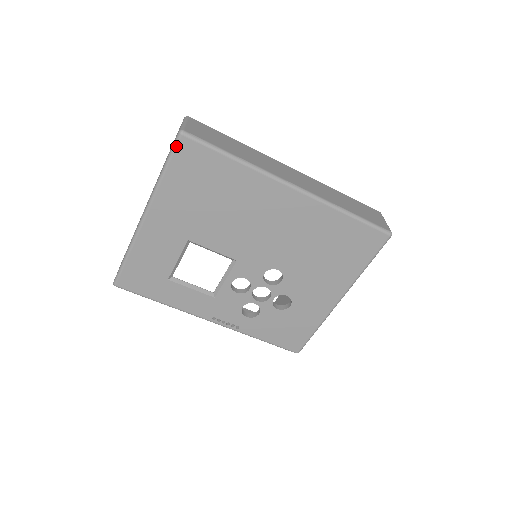
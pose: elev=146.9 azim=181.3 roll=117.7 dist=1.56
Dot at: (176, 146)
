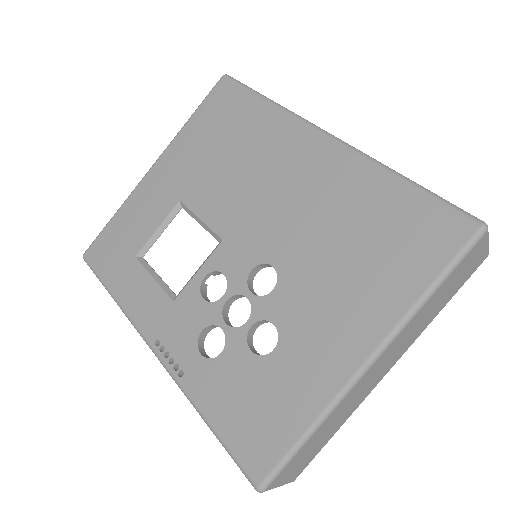
Dot at: (214, 88)
